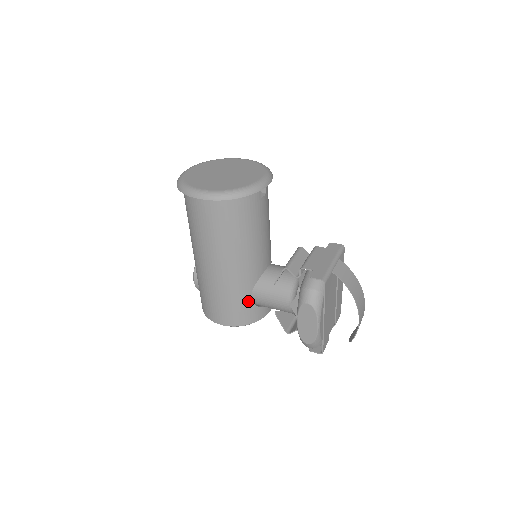
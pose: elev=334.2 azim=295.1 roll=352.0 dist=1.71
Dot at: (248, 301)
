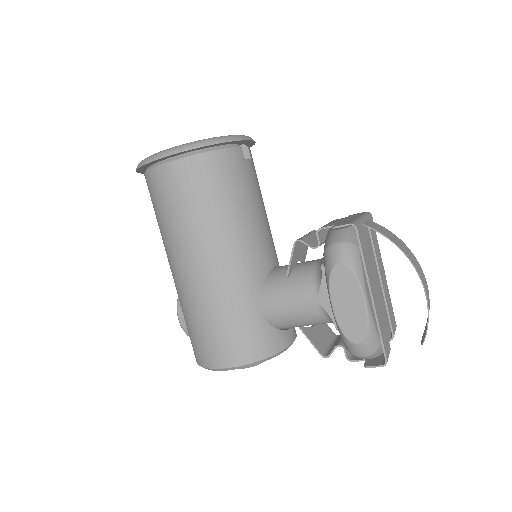
Dot at: (256, 316)
